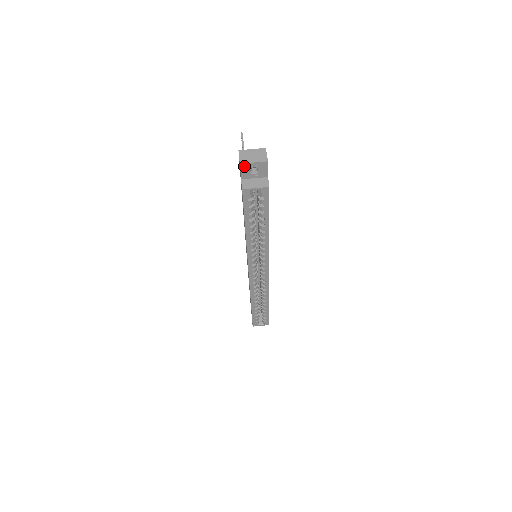
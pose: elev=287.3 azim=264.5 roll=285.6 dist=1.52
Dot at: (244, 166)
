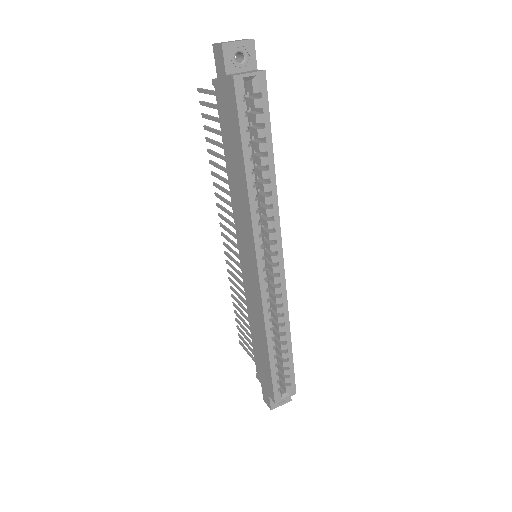
Dot at: (227, 48)
